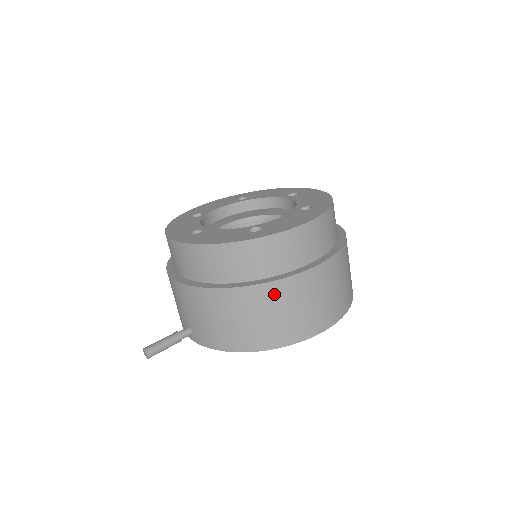
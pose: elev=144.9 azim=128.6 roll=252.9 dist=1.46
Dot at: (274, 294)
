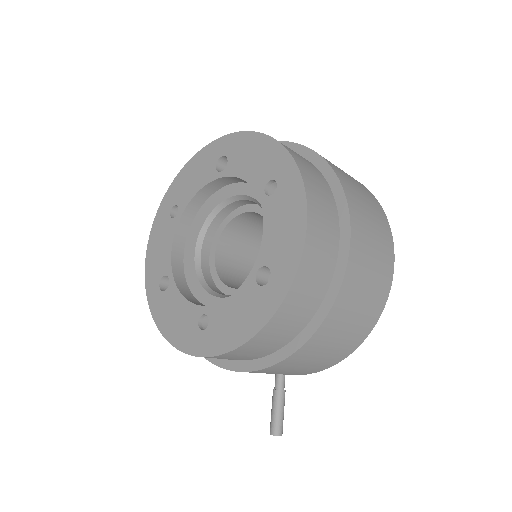
Dot at: (342, 308)
